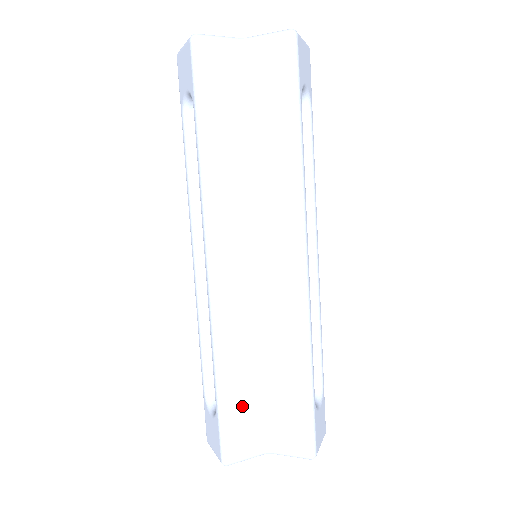
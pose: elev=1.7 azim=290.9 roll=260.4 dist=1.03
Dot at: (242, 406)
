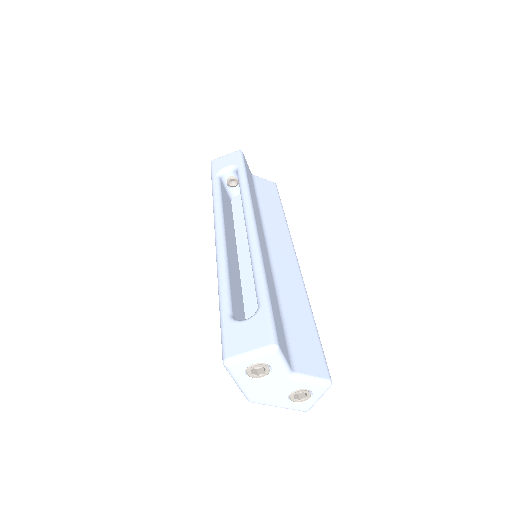
Dot at: (277, 315)
